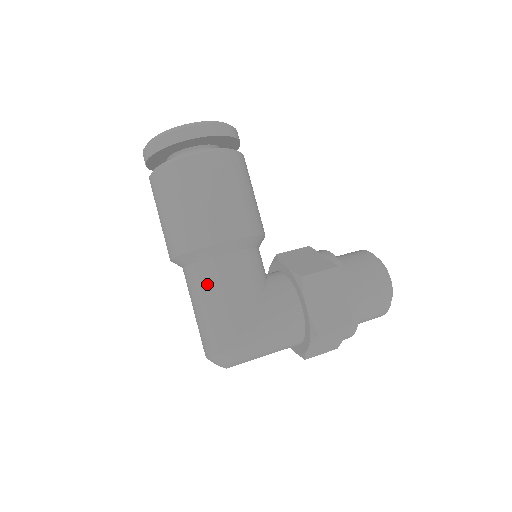
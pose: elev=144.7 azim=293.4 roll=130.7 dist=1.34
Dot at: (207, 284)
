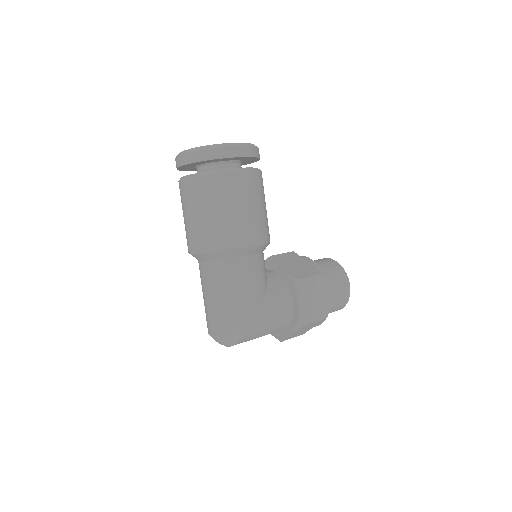
Dot at: (227, 279)
